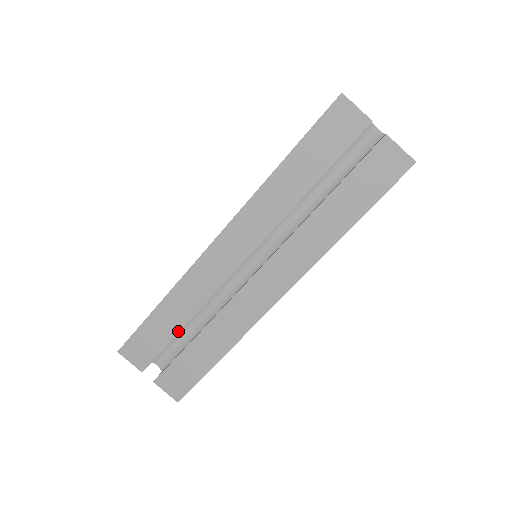
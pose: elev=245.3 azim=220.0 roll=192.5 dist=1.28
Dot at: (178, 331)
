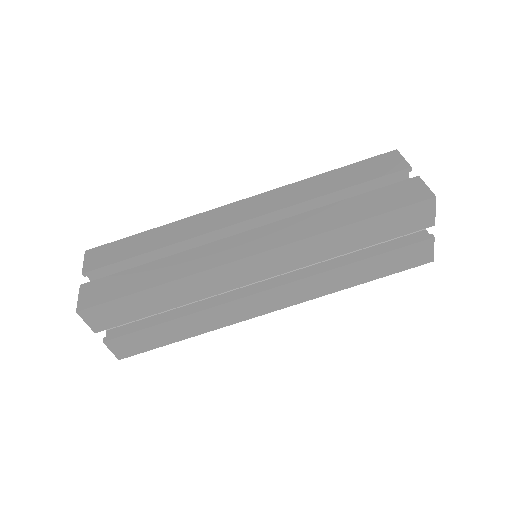
Dot at: (146, 252)
